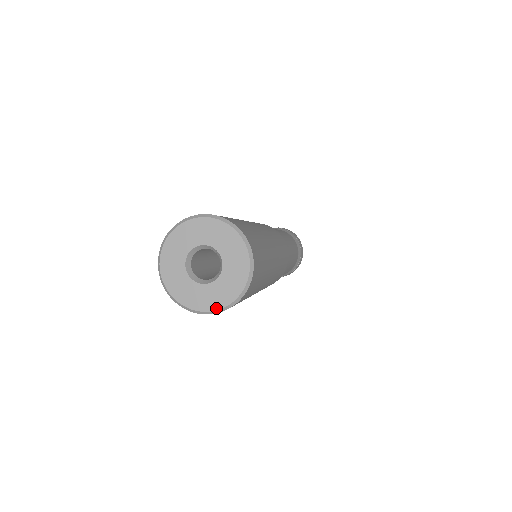
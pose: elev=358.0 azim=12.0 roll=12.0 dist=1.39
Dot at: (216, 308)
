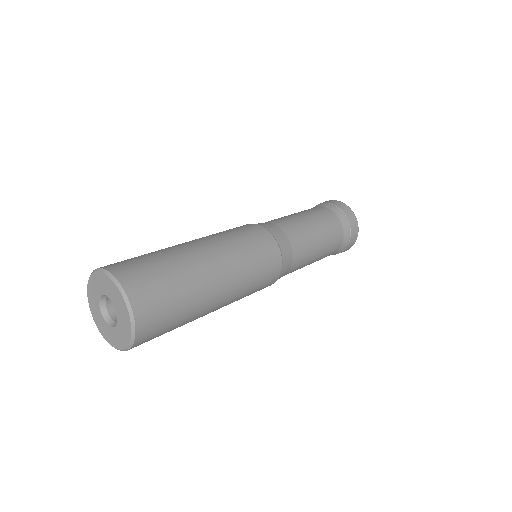
Dot at: (119, 348)
